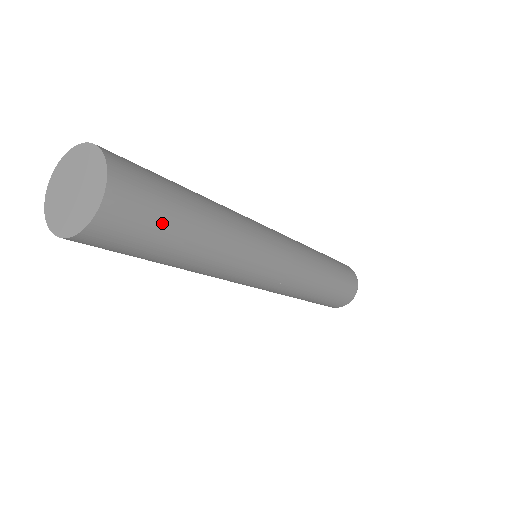
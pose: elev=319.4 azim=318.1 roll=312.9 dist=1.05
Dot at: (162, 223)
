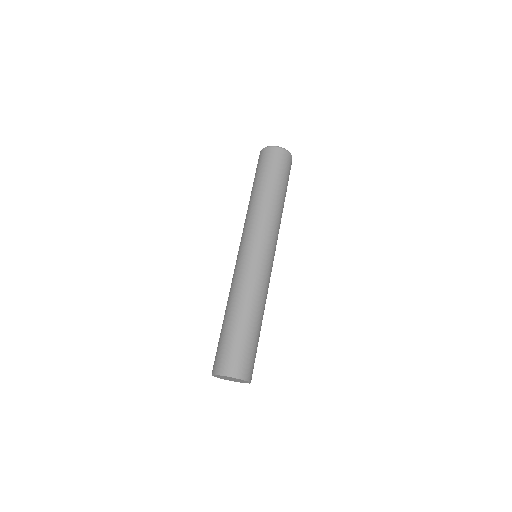
Dot at: (256, 351)
